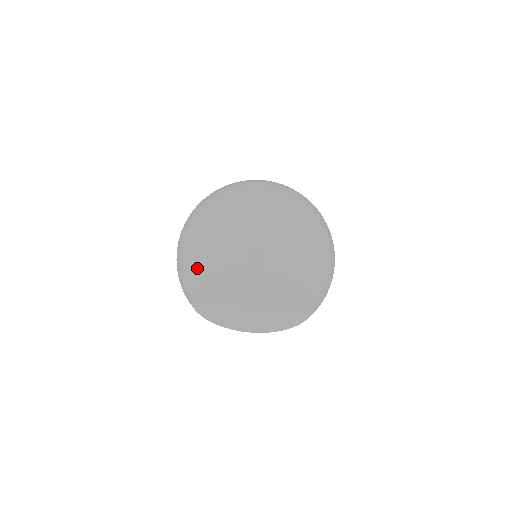
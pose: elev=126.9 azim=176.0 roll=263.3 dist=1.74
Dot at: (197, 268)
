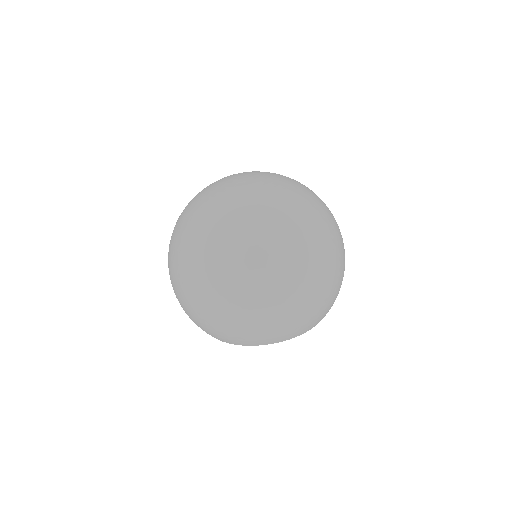
Dot at: occluded
